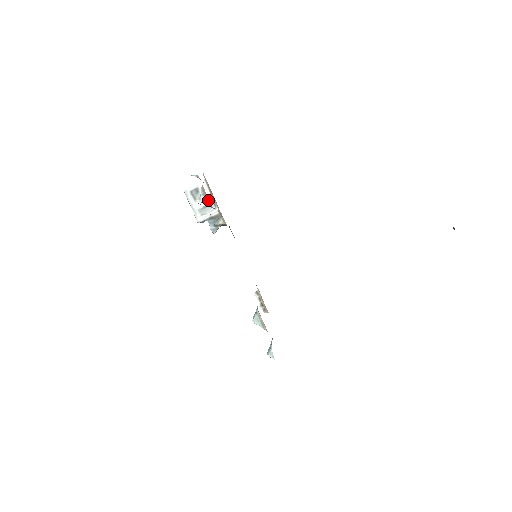
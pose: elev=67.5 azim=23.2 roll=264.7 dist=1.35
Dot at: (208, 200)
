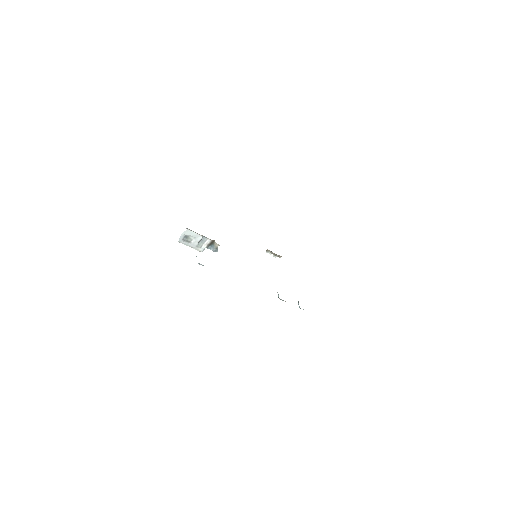
Dot at: occluded
